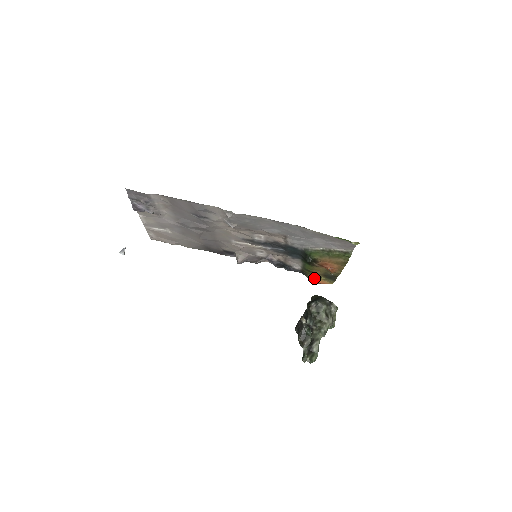
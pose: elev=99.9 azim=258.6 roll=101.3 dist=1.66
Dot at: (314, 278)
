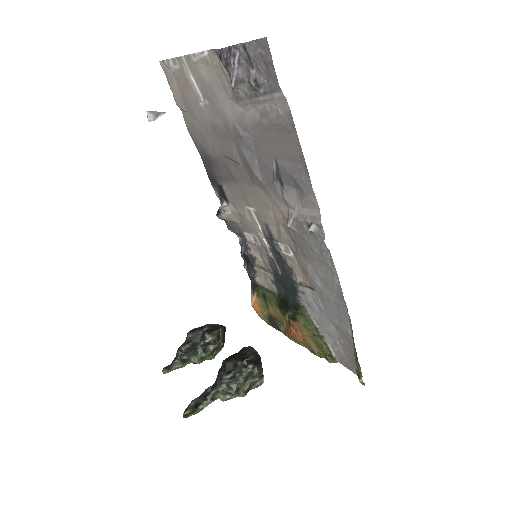
Dot at: (256, 300)
